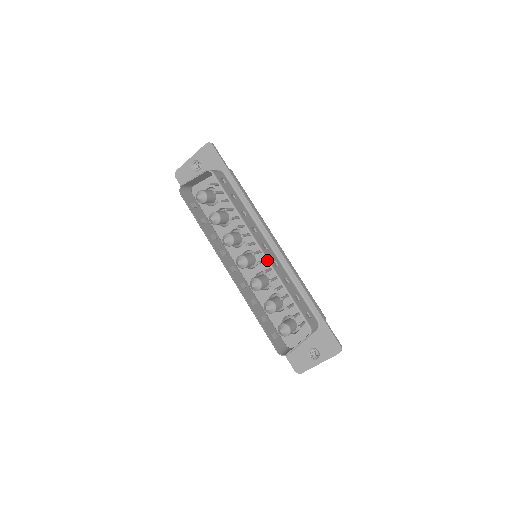
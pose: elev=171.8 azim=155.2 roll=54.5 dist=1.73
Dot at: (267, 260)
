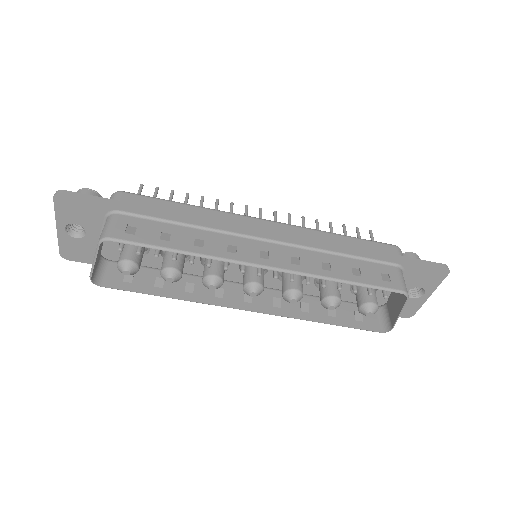
Dot at: (286, 272)
